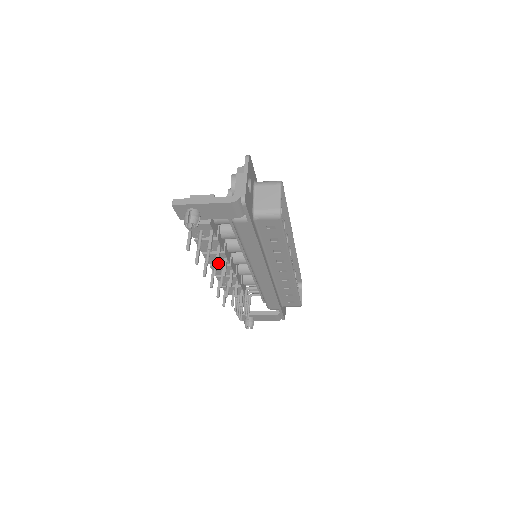
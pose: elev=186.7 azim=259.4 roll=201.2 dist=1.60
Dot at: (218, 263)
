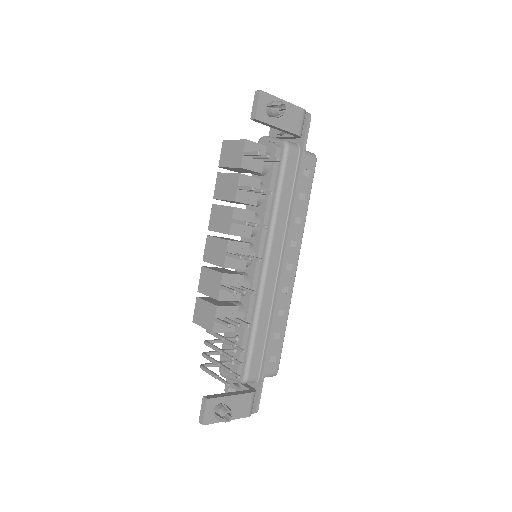
Dot at: (273, 193)
